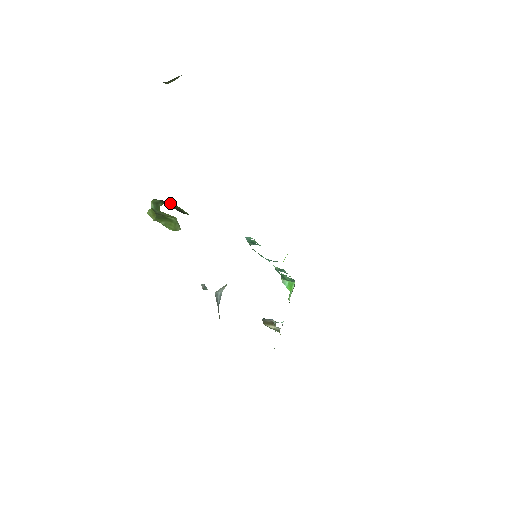
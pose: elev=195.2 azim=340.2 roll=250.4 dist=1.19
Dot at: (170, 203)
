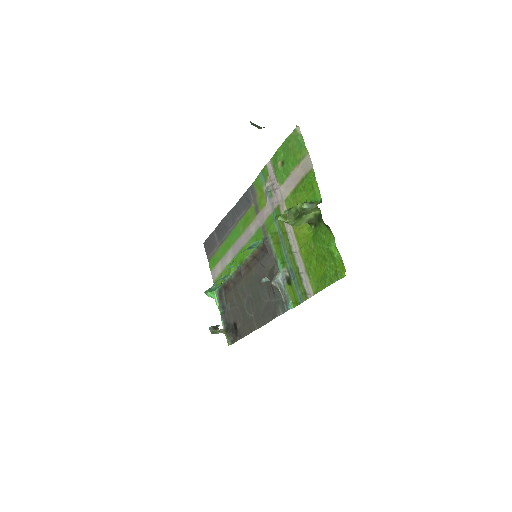
Dot at: occluded
